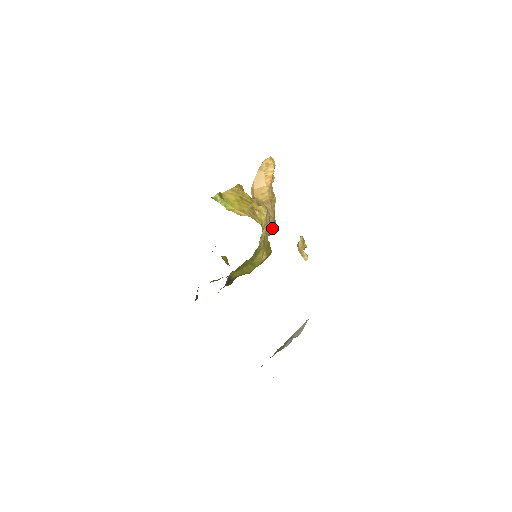
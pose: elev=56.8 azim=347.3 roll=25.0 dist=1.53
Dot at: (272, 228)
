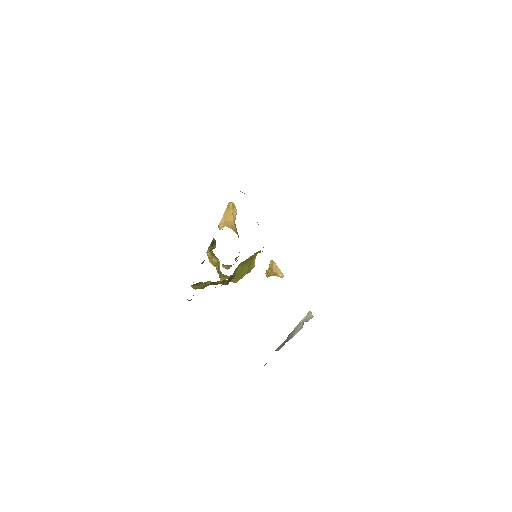
Dot at: occluded
